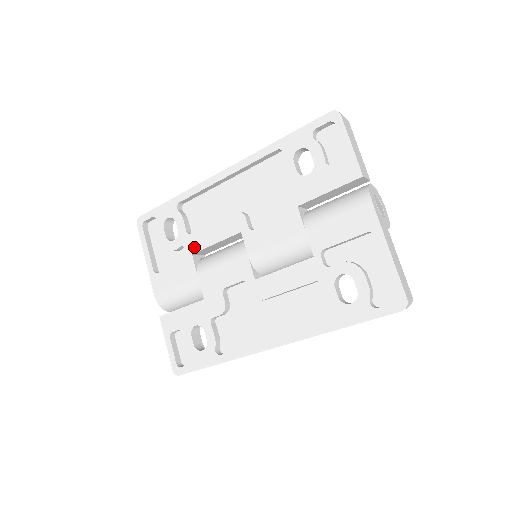
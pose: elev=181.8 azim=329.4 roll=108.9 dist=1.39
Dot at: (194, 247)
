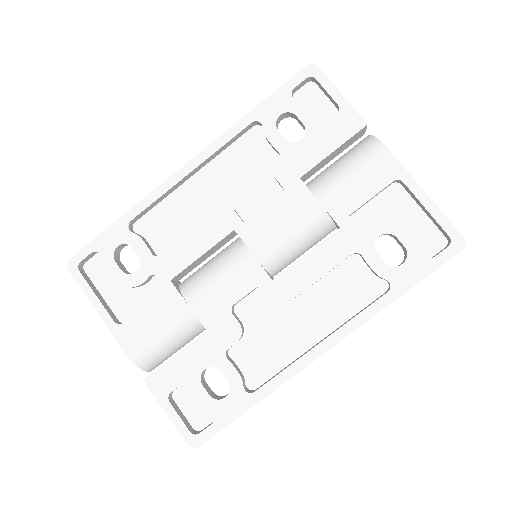
Dot at: (171, 270)
